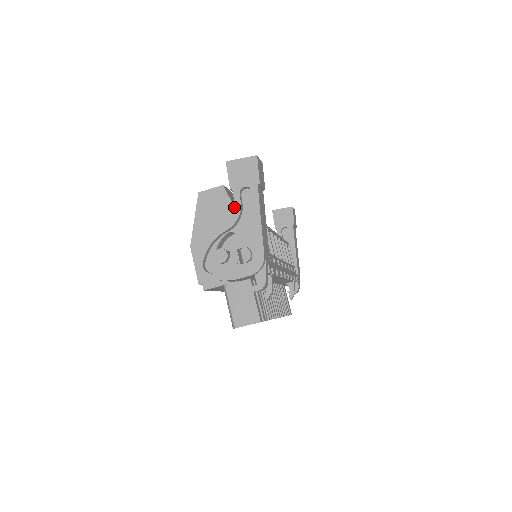
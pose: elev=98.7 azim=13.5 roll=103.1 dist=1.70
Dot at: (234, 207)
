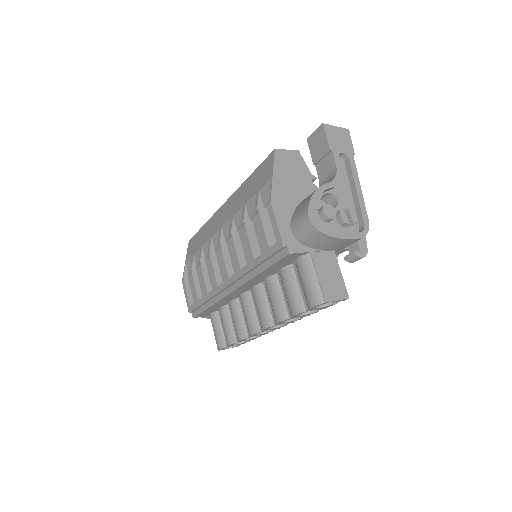
Dot at: (312, 175)
